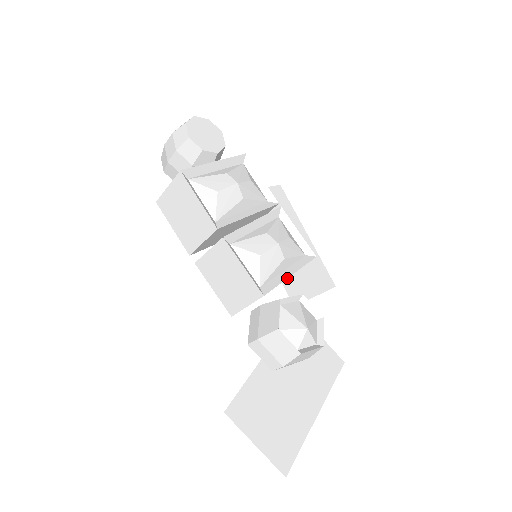
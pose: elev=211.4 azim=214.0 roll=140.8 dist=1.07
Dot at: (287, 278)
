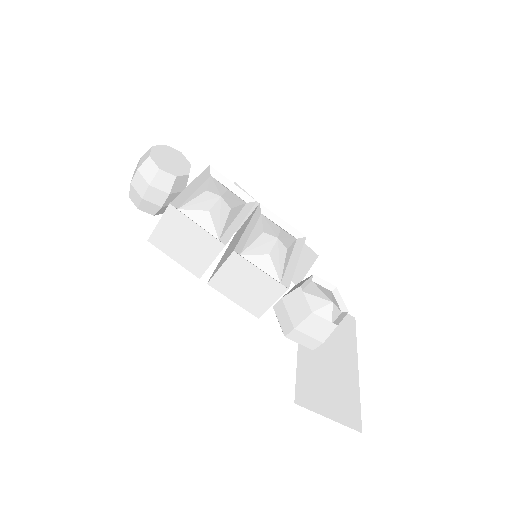
Dot at: occluded
